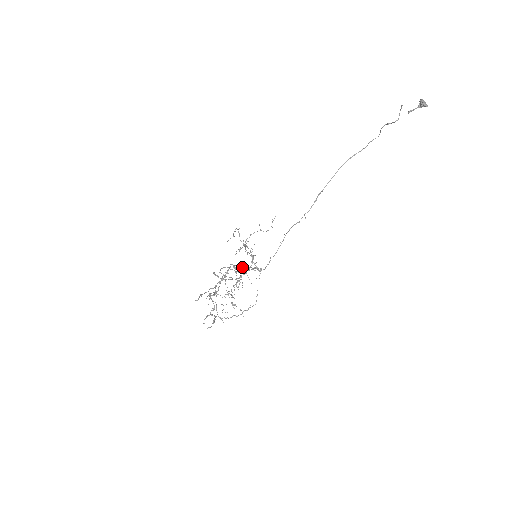
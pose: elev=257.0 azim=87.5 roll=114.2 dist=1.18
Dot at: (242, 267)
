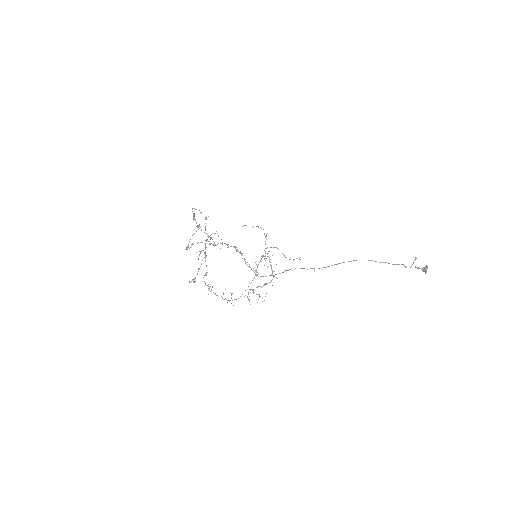
Dot at: (244, 259)
